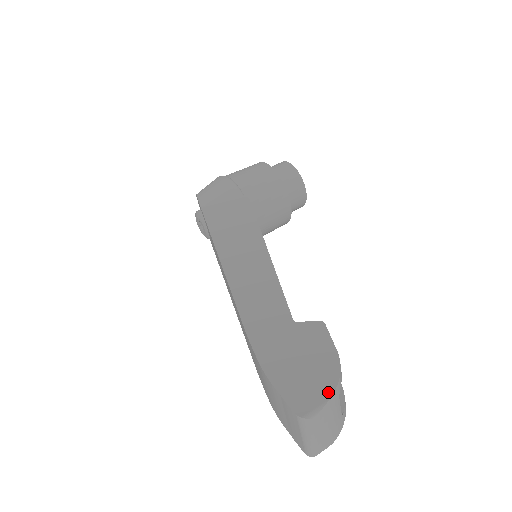
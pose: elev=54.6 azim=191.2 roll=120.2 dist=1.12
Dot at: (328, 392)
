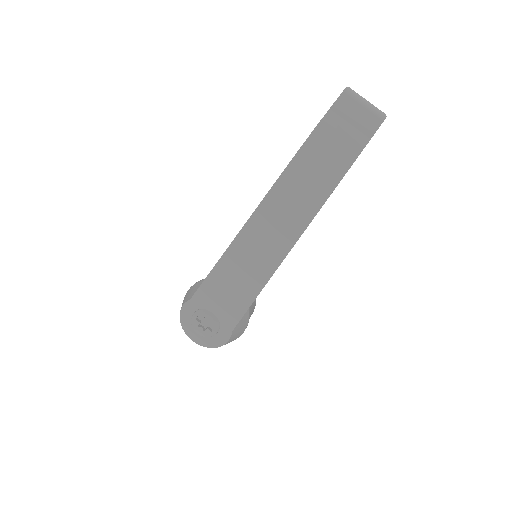
Dot at: occluded
